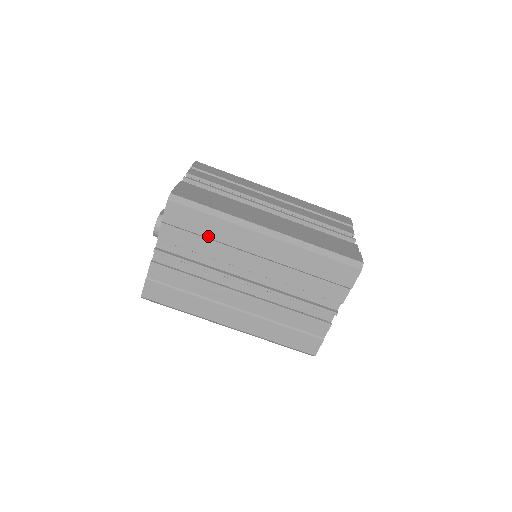
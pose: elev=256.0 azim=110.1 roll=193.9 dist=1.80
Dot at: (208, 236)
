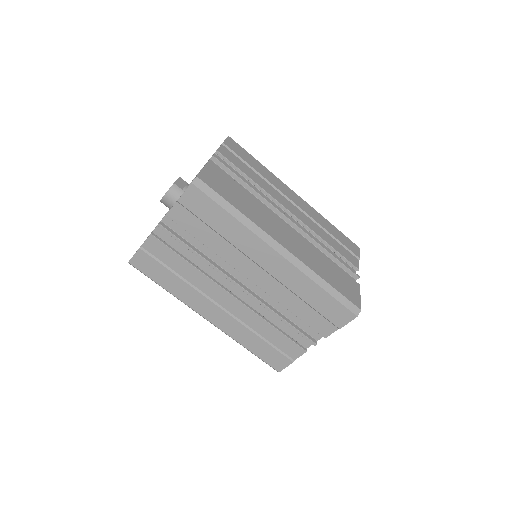
Dot at: (220, 232)
